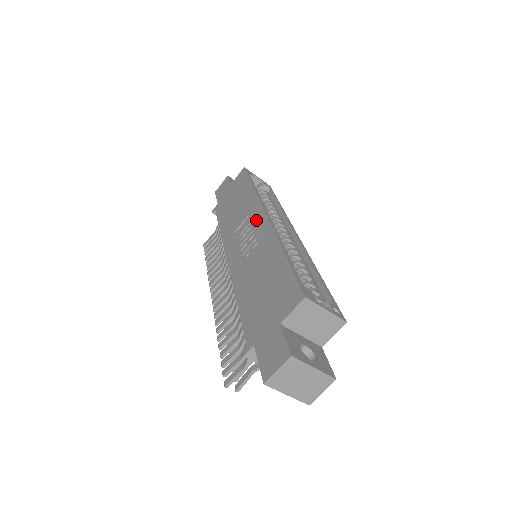
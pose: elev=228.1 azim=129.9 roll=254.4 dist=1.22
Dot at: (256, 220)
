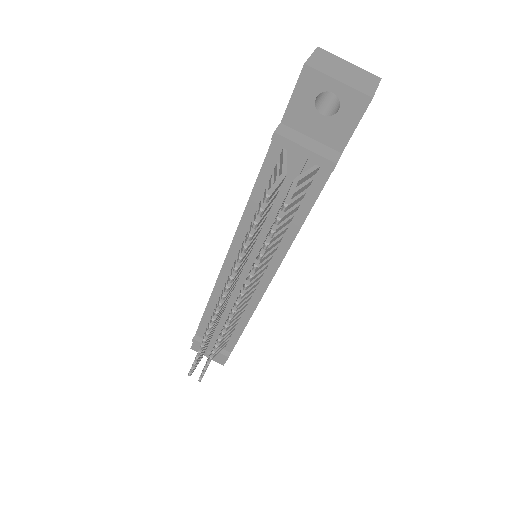
Dot at: occluded
